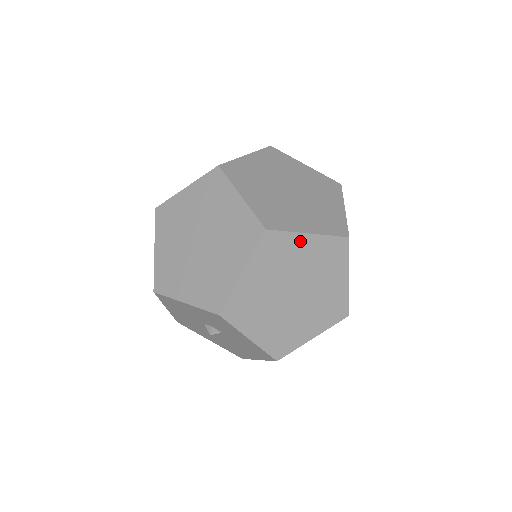
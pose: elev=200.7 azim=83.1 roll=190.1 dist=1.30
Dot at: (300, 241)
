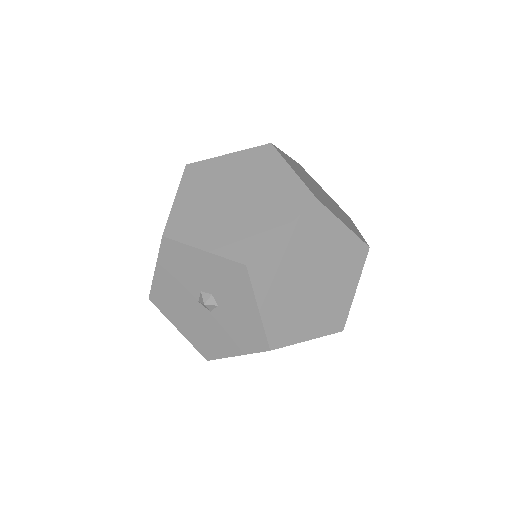
Dot at: (336, 227)
